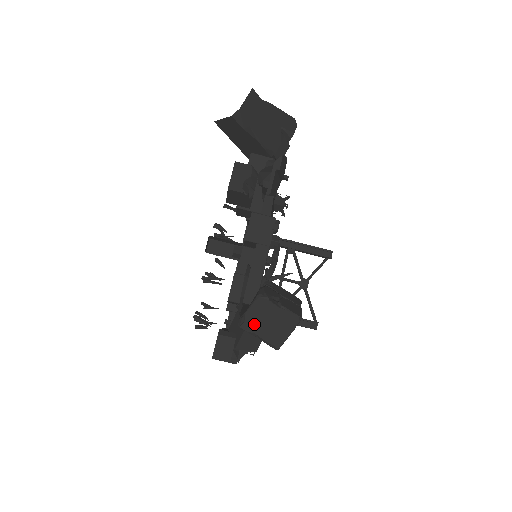
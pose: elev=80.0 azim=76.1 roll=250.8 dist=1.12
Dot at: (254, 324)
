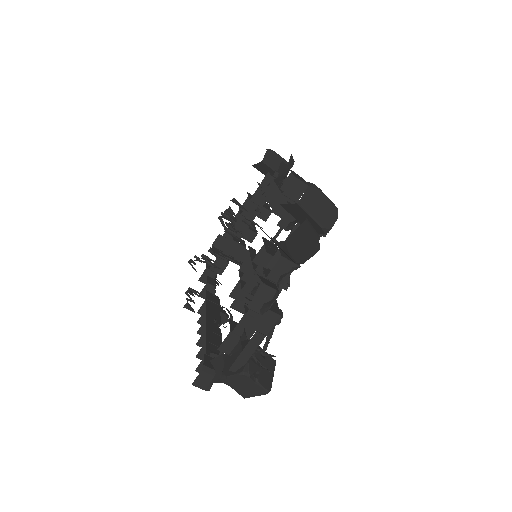
Dot at: (232, 383)
